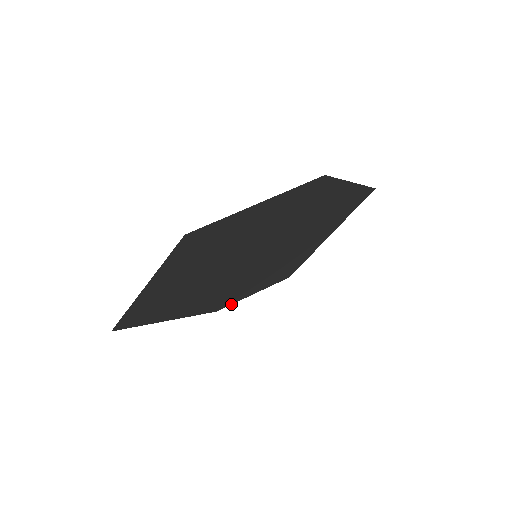
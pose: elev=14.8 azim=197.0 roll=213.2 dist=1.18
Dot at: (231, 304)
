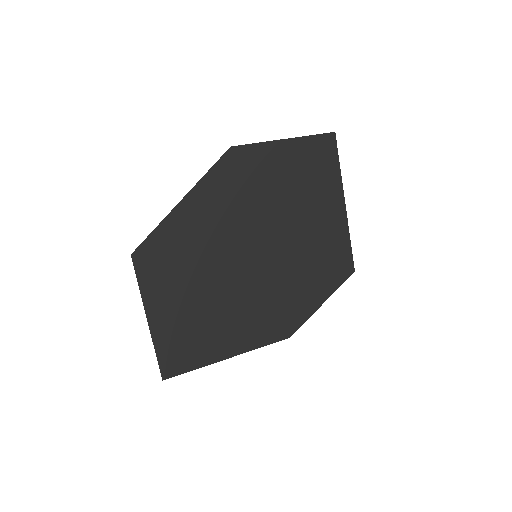
Dot at: (301, 325)
